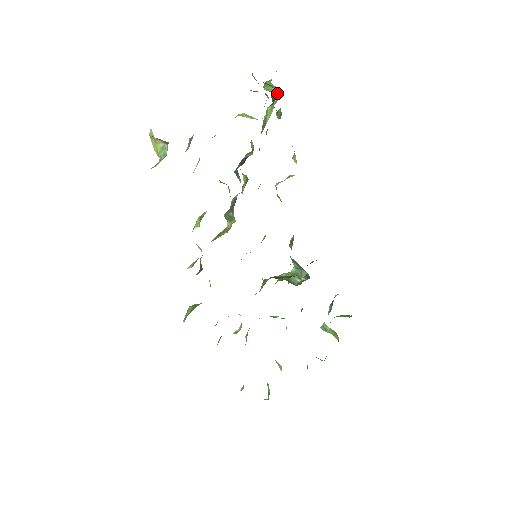
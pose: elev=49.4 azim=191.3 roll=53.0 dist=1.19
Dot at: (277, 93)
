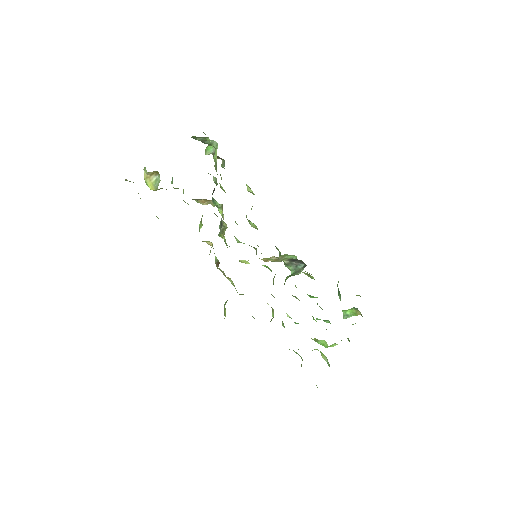
Dot at: (215, 145)
